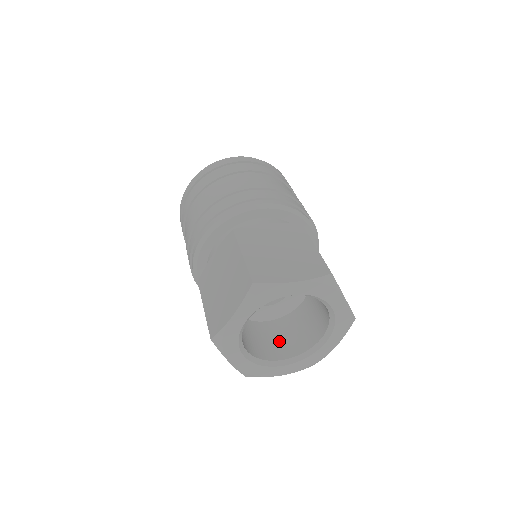
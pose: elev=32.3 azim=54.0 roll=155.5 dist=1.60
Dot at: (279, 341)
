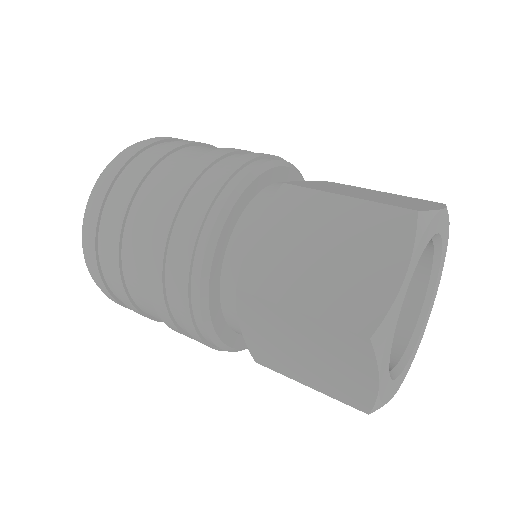
Dot at: occluded
